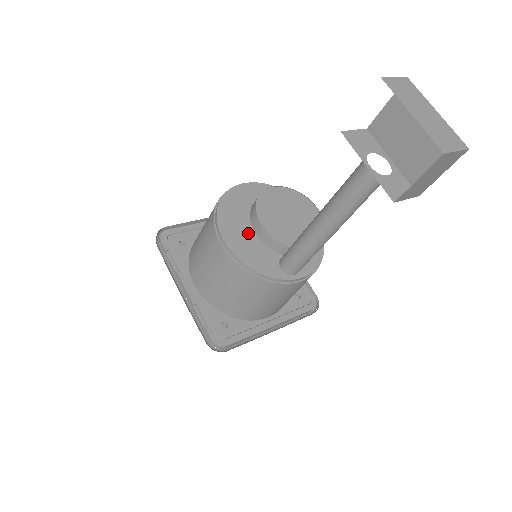
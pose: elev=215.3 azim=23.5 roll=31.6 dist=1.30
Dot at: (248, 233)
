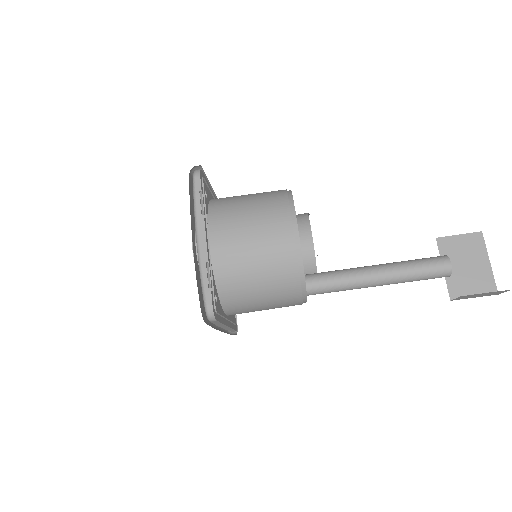
Dot at: occluded
